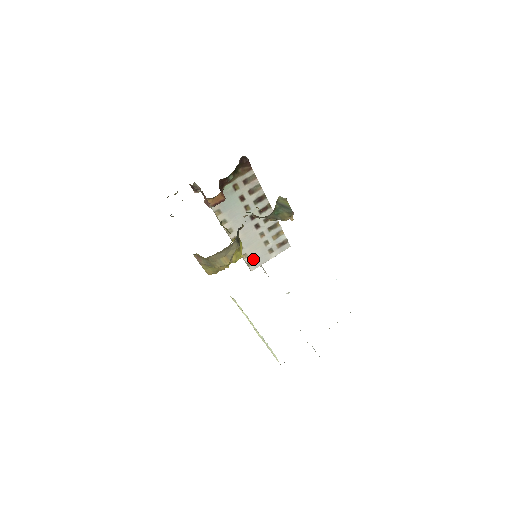
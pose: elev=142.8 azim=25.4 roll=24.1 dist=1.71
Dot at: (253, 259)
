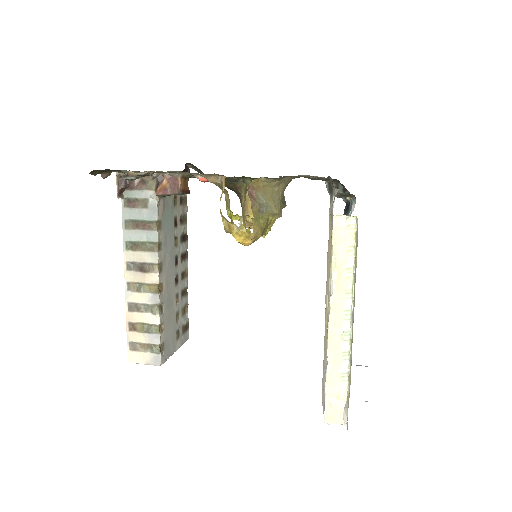
Dot at: (165, 340)
